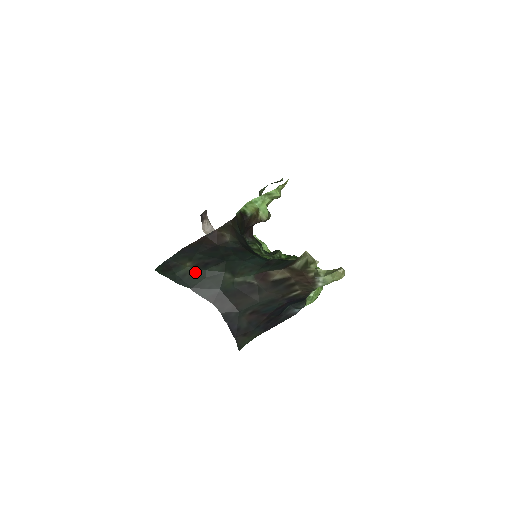
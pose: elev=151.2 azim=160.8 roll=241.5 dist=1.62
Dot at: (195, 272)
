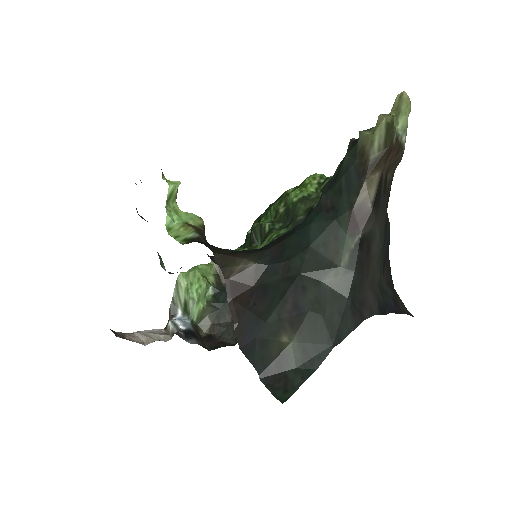
Dot at: (306, 331)
